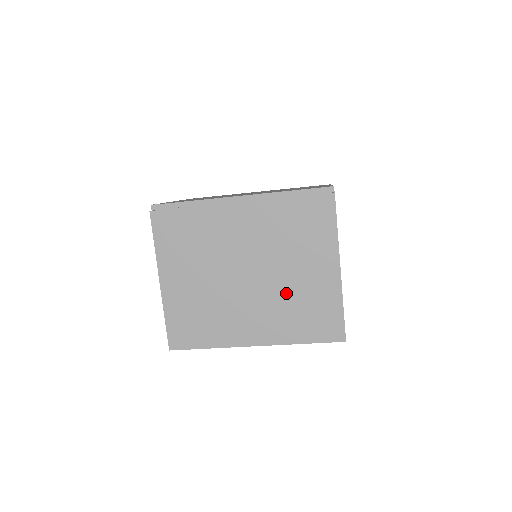
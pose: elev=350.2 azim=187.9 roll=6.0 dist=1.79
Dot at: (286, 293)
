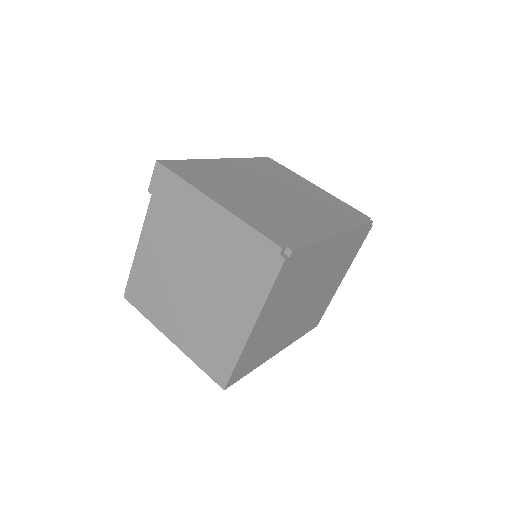
Dot at: (314, 305)
